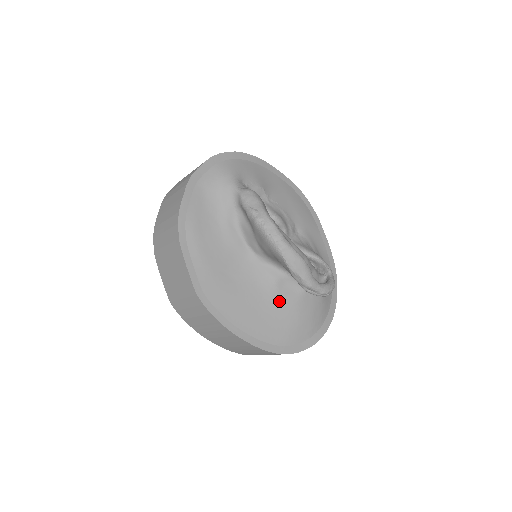
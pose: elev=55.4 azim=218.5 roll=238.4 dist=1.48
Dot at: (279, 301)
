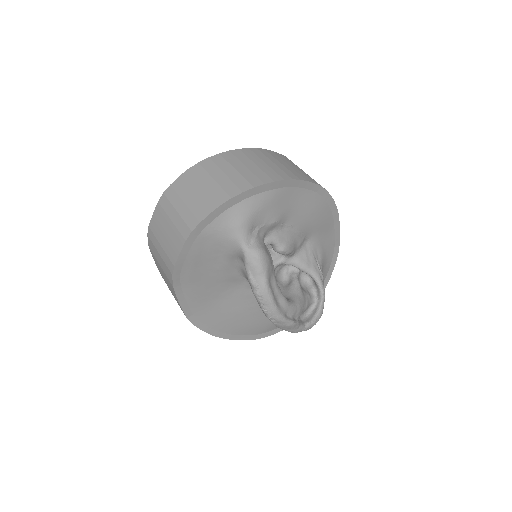
Dot at: occluded
